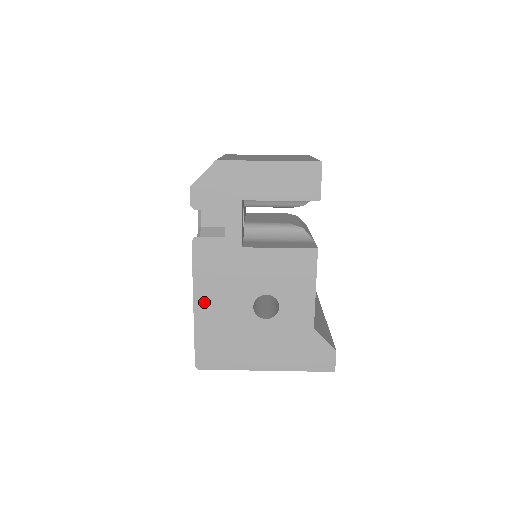
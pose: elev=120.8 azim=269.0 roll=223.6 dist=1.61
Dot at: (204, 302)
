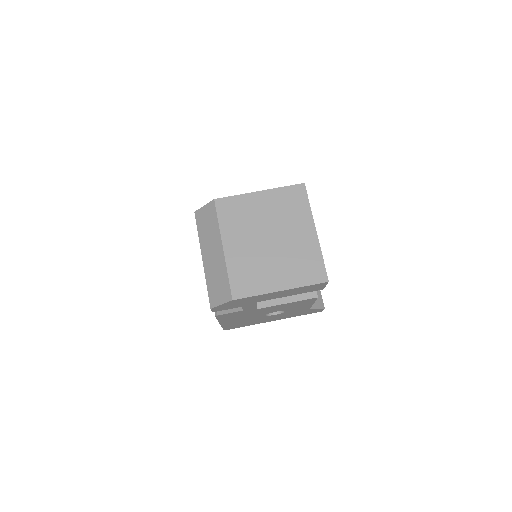
Dot at: (228, 322)
